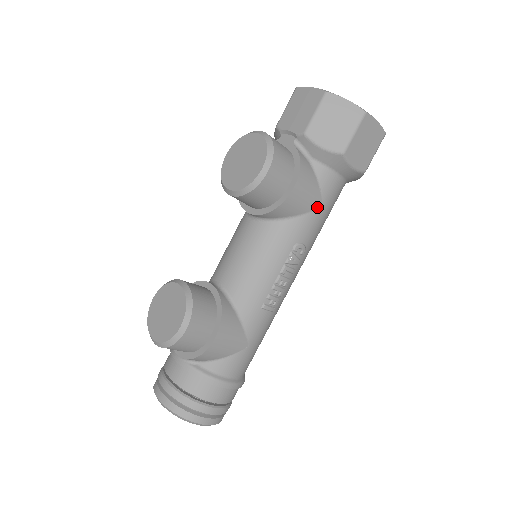
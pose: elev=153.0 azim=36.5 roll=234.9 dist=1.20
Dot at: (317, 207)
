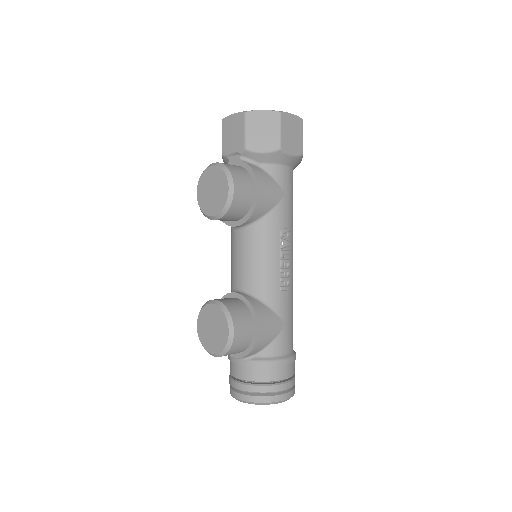
Dot at: (282, 197)
